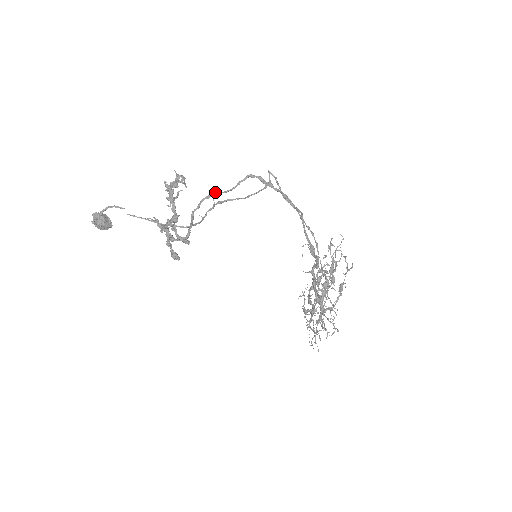
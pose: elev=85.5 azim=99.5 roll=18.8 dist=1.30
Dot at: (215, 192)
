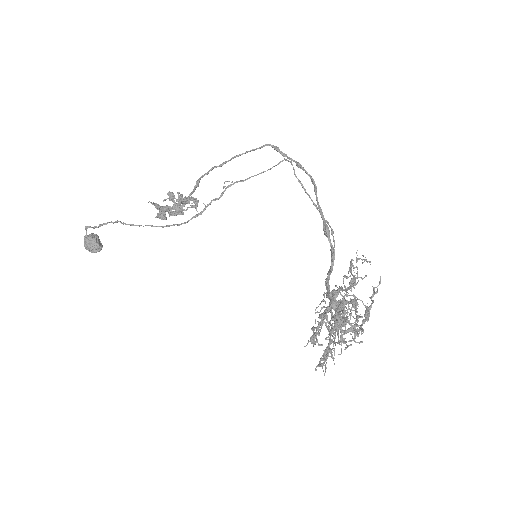
Dot at: (228, 160)
